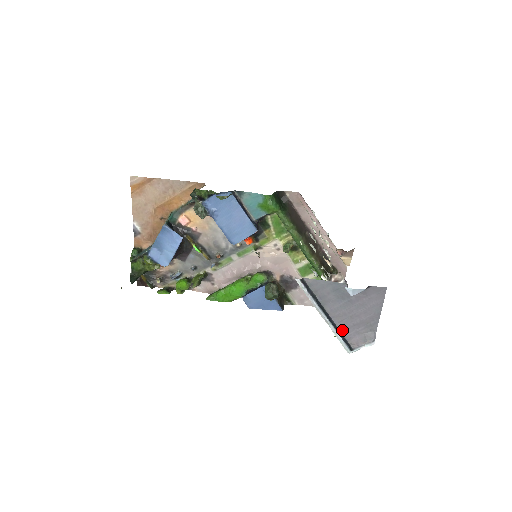
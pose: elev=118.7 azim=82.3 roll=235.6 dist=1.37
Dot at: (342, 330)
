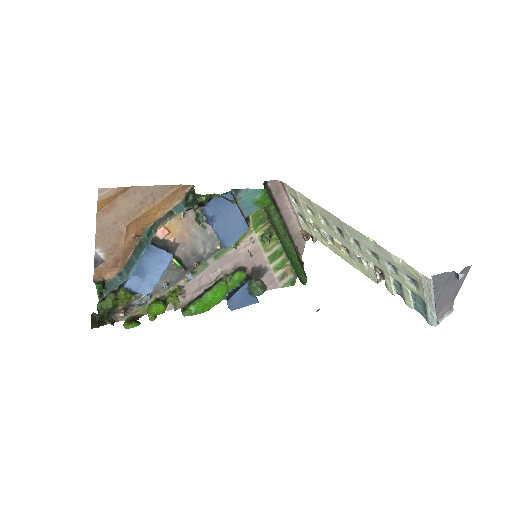
Dot at: (436, 310)
